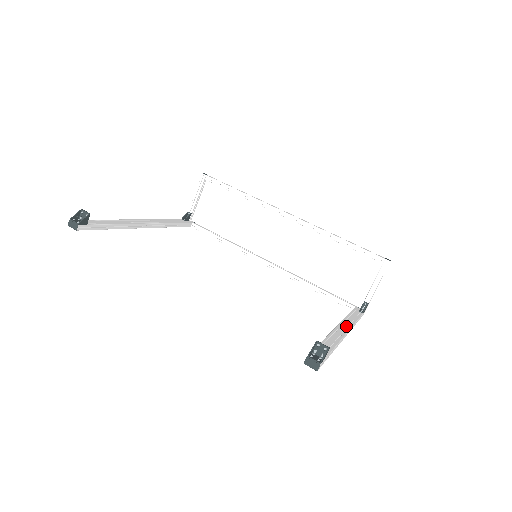
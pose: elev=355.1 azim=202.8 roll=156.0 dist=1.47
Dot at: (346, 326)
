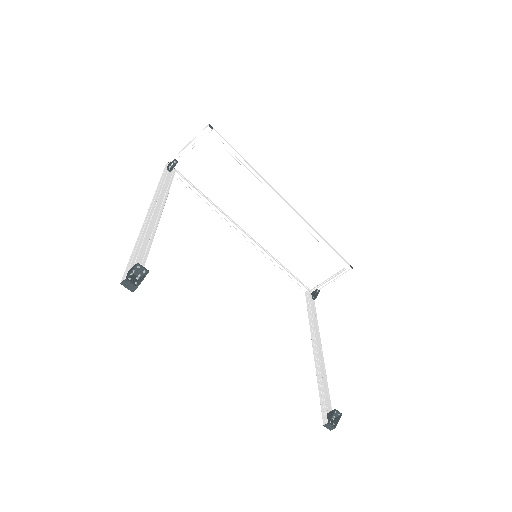
Dot at: (319, 340)
